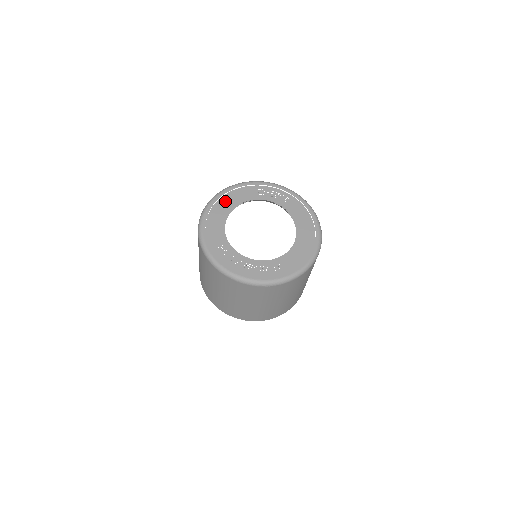
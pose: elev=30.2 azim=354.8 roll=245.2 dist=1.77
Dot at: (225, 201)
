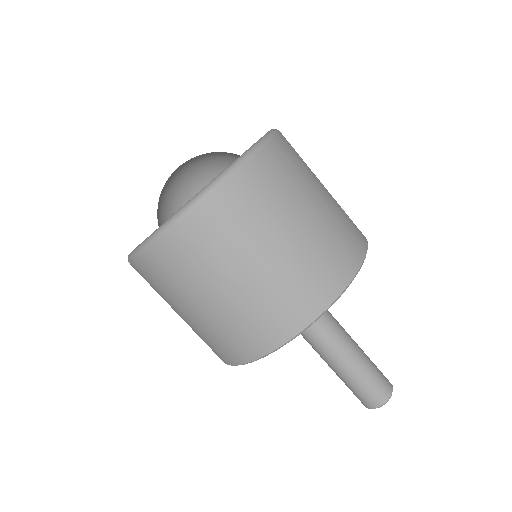
Dot at: occluded
